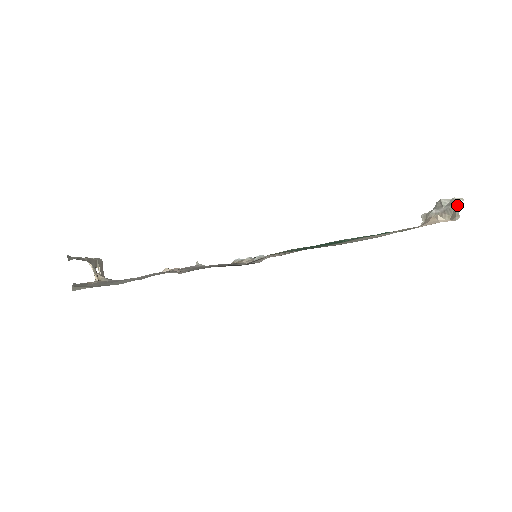
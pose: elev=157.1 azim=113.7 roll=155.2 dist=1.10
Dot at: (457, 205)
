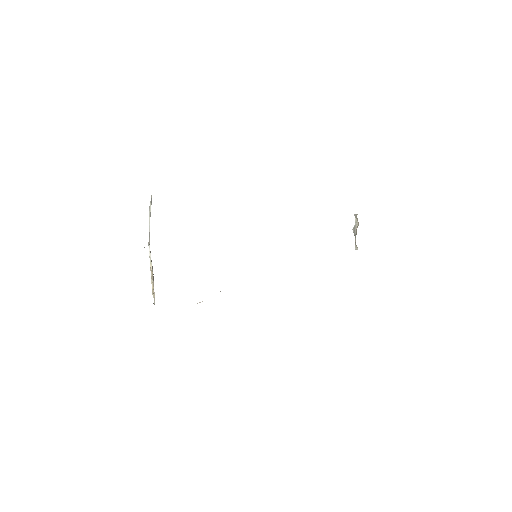
Dot at: (355, 215)
